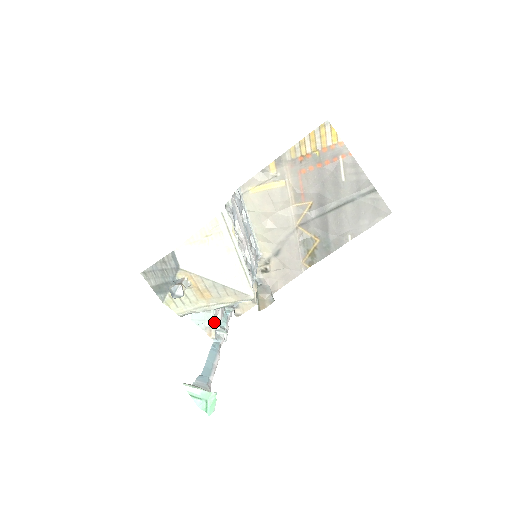
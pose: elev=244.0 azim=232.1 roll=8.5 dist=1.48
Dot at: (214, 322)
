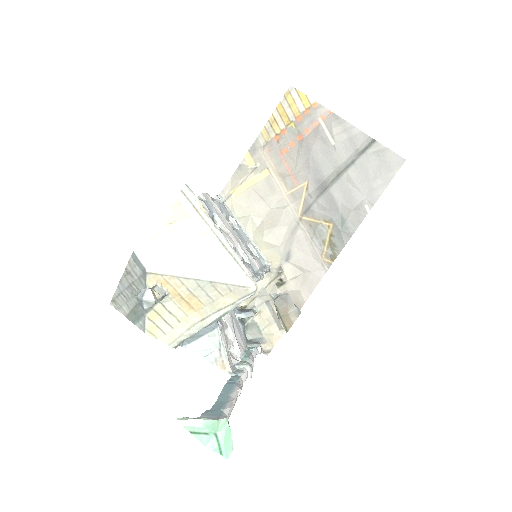
Dot at: (224, 349)
